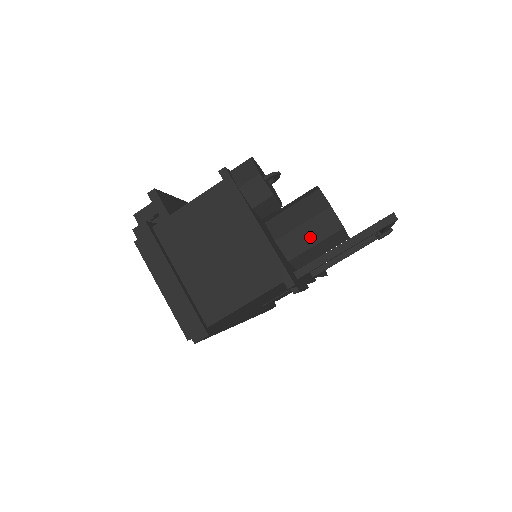
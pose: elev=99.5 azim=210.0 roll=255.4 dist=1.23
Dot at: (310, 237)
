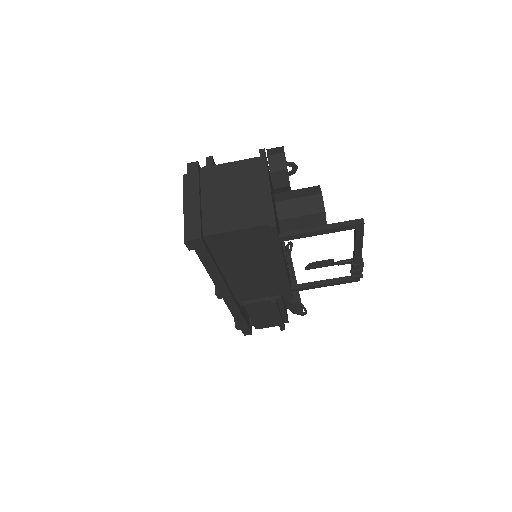
Dot at: (300, 209)
